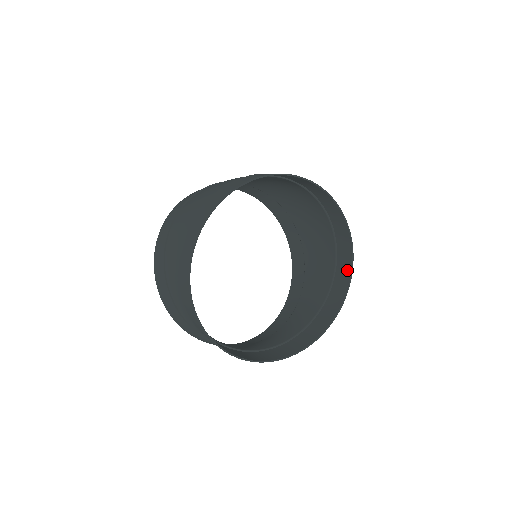
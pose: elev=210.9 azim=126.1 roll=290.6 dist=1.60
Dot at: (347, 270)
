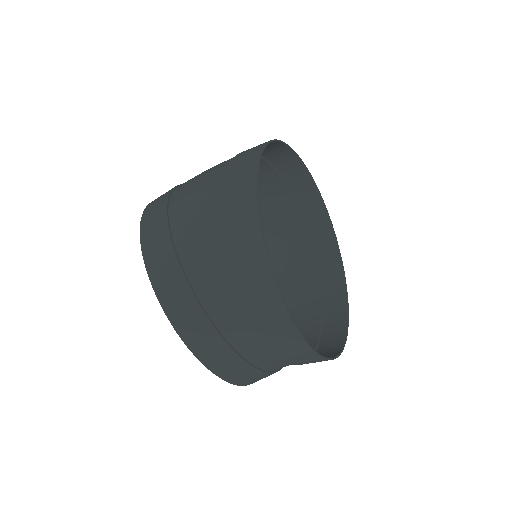
Dot at: (336, 263)
